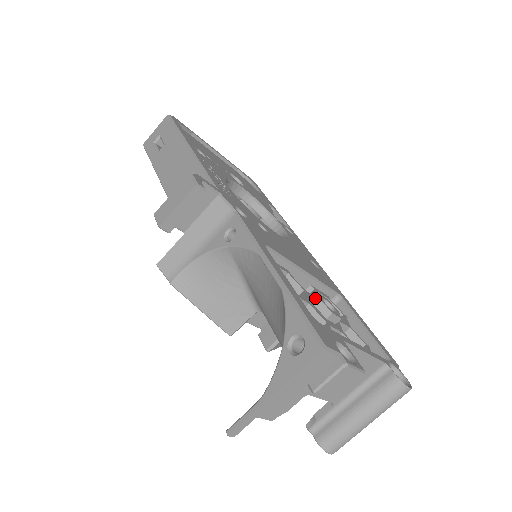
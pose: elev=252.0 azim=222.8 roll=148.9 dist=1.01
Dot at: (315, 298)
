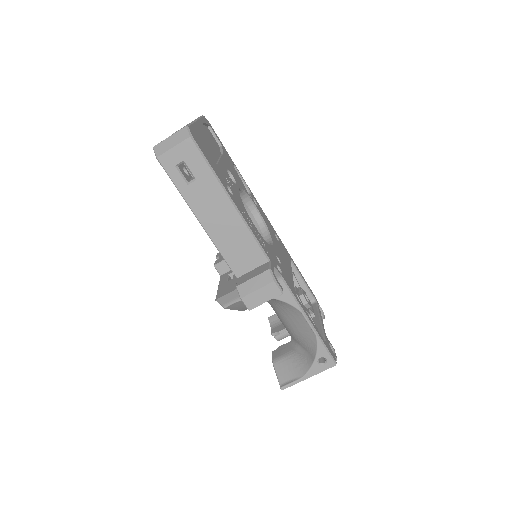
Dot at: (303, 299)
